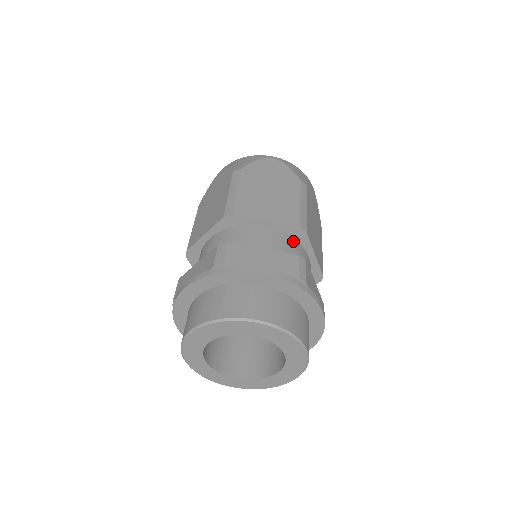
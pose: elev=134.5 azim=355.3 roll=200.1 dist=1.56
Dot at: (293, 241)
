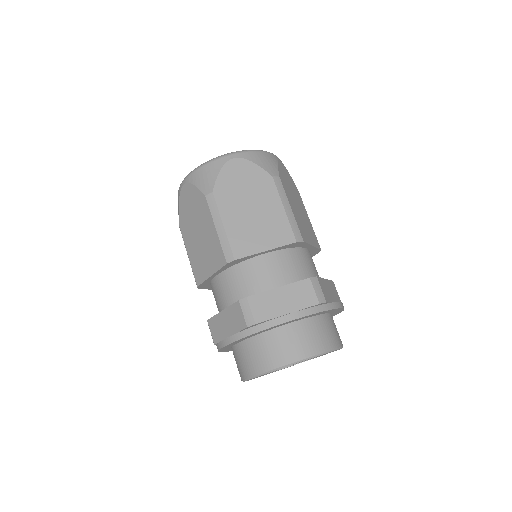
Dot at: occluded
